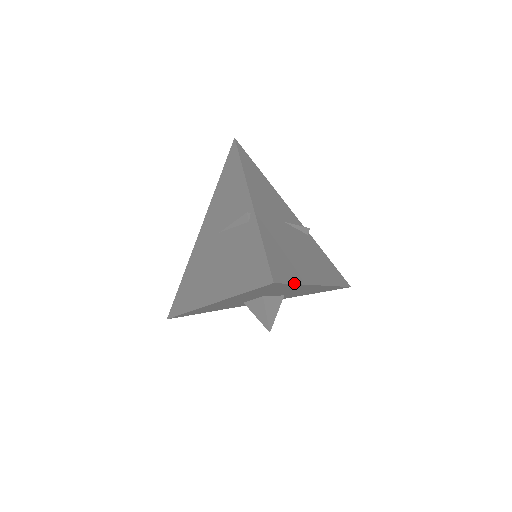
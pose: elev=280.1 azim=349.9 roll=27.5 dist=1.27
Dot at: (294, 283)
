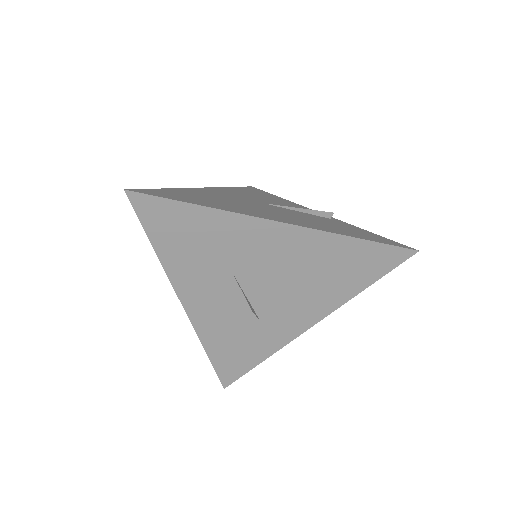
Dot at: (186, 202)
